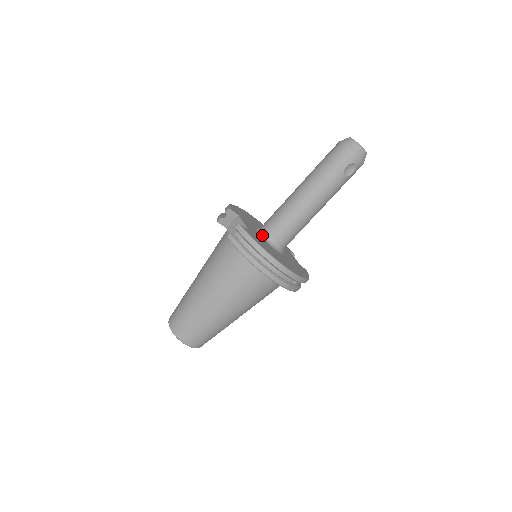
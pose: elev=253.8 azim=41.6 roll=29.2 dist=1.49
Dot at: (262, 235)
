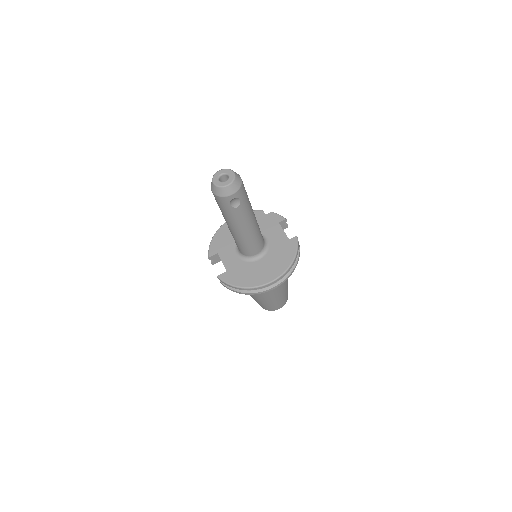
Dot at: (241, 256)
